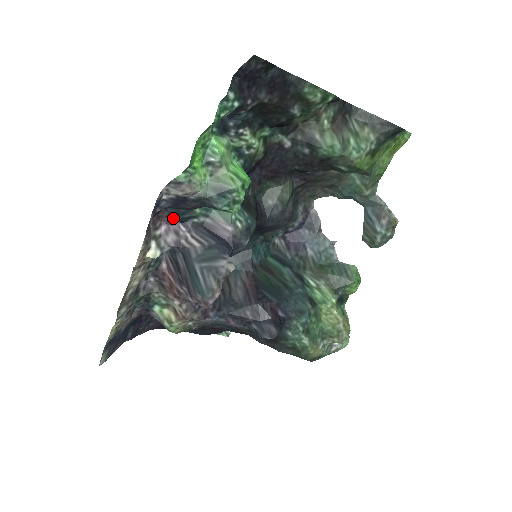
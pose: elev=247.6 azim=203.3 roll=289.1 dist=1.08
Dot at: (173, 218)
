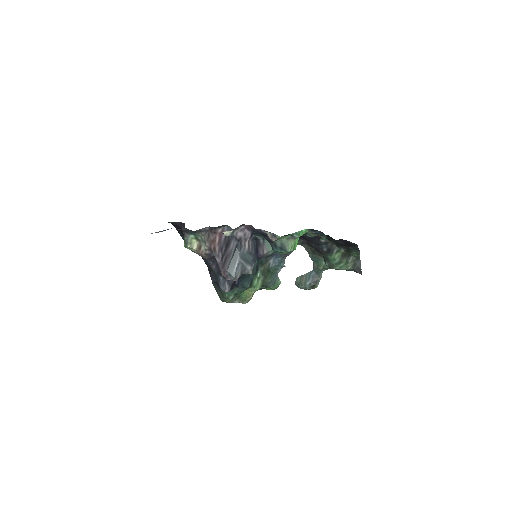
Dot at: (252, 230)
